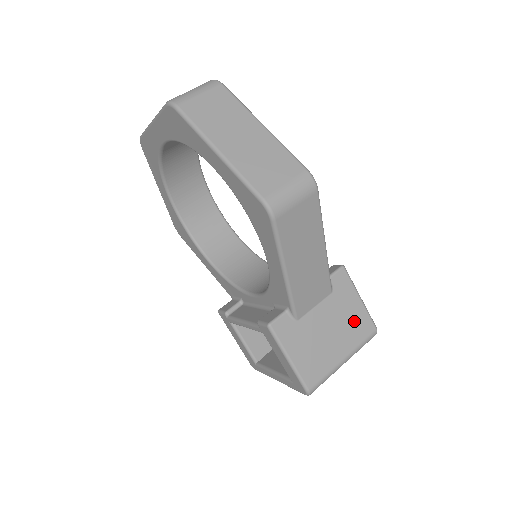
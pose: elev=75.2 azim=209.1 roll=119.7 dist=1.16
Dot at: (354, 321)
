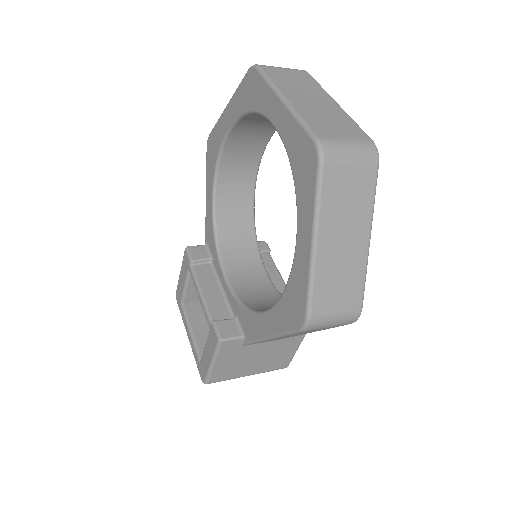
Dot at: (279, 358)
